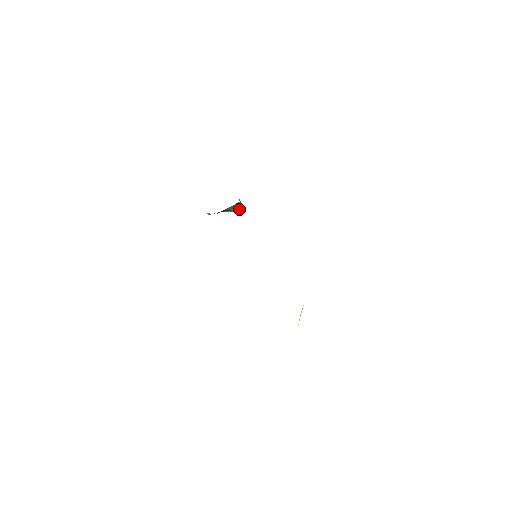
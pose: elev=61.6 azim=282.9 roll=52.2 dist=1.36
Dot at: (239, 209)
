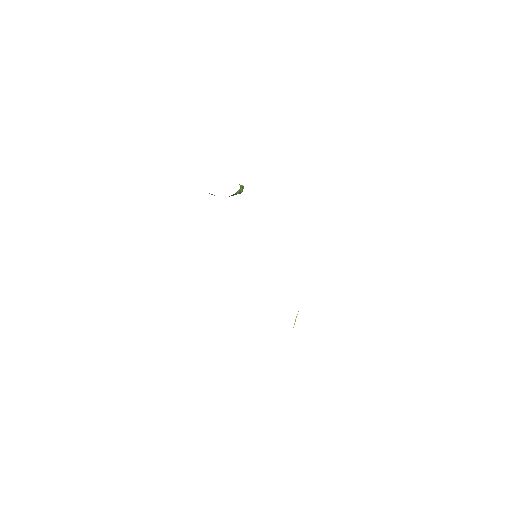
Dot at: occluded
